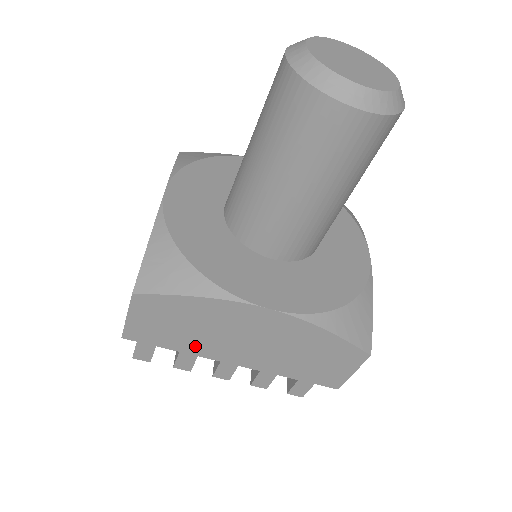
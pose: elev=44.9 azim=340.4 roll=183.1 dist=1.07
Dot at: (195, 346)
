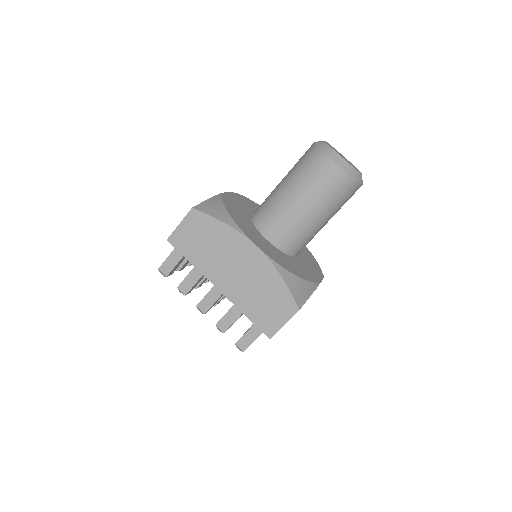
Dot at: (203, 262)
